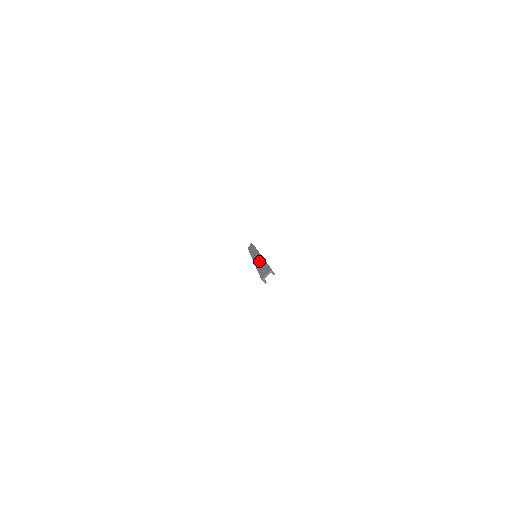
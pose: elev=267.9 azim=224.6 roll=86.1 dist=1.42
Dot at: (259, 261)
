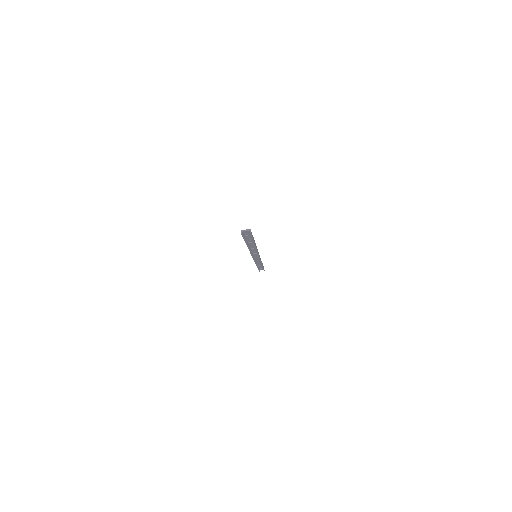
Dot at: occluded
